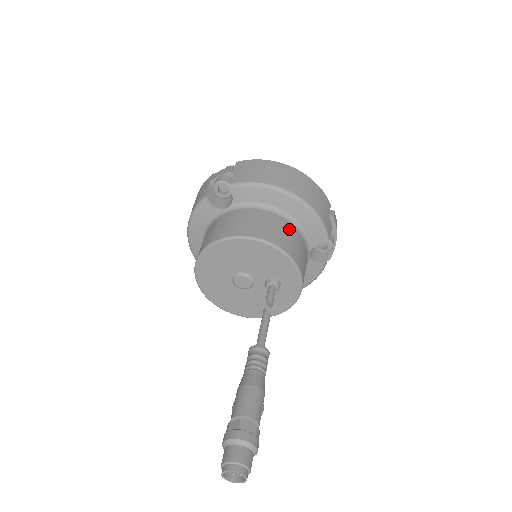
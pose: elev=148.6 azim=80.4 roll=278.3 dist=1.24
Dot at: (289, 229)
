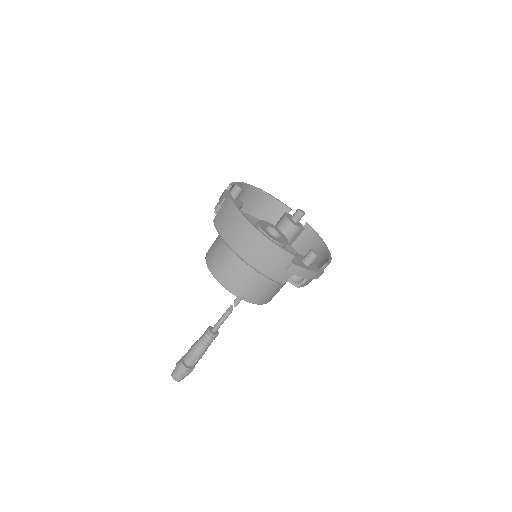
Dot at: (243, 271)
